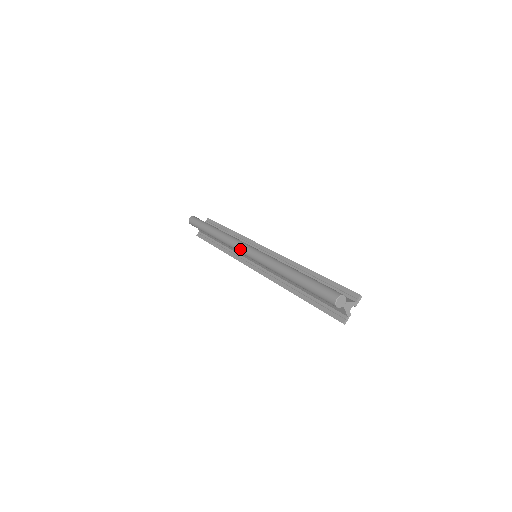
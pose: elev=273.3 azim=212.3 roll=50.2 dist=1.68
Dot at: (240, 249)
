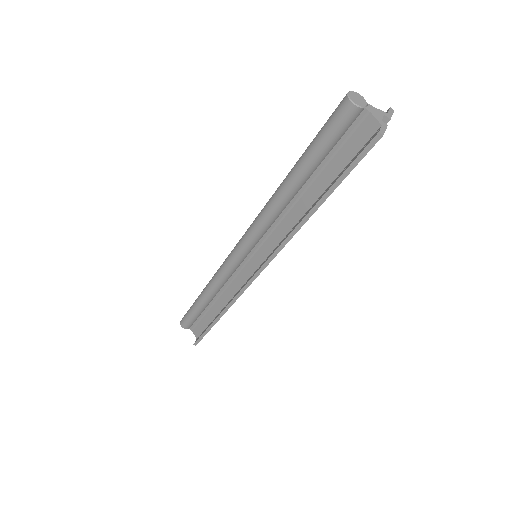
Dot at: (231, 252)
